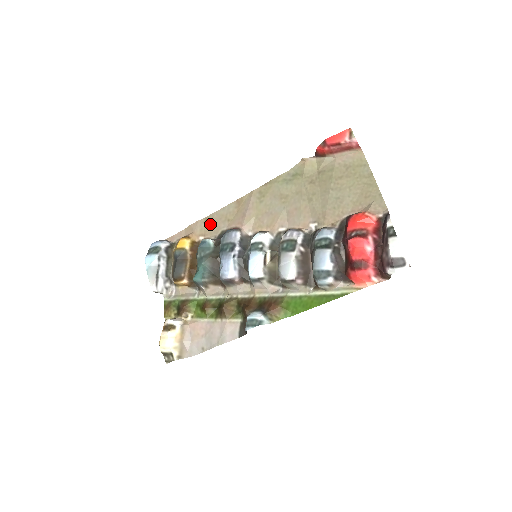
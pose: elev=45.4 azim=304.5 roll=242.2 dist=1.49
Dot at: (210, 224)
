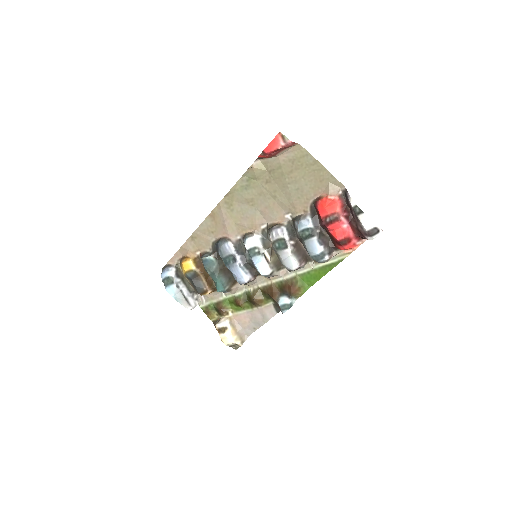
Dot at: (198, 240)
